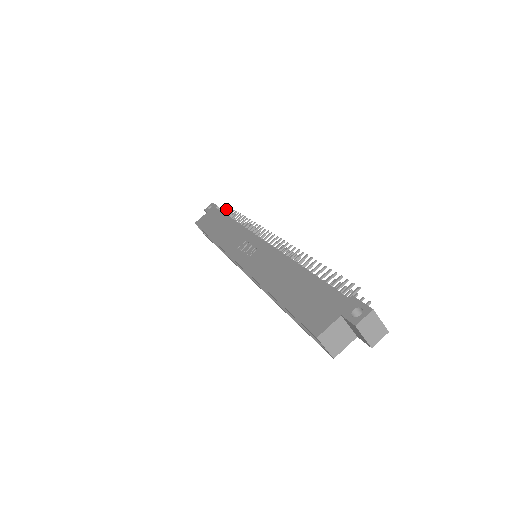
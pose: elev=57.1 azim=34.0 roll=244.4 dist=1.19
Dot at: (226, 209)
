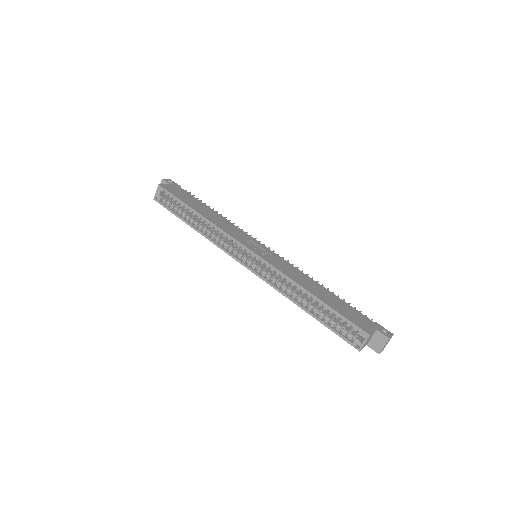
Dot at: occluded
